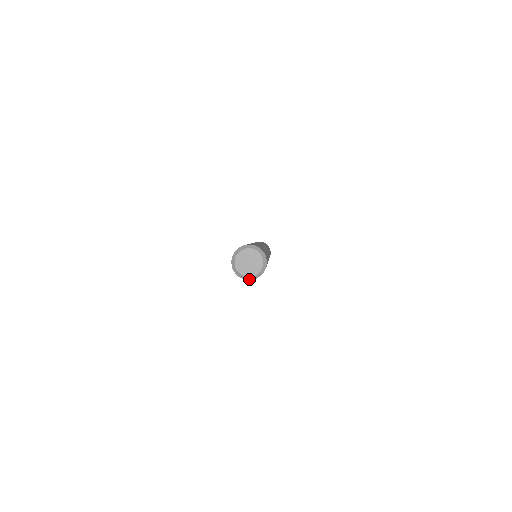
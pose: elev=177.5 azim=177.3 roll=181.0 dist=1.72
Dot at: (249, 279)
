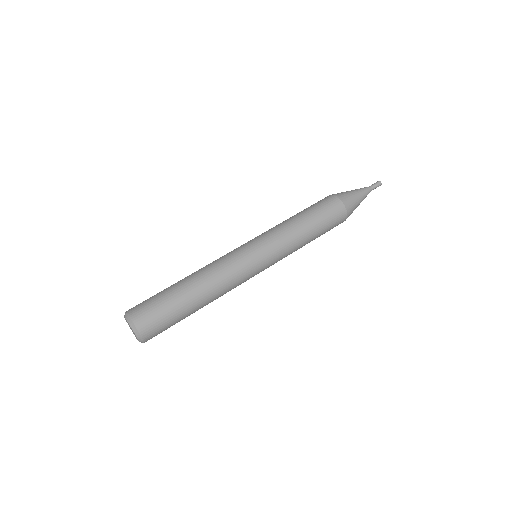
Dot at: occluded
